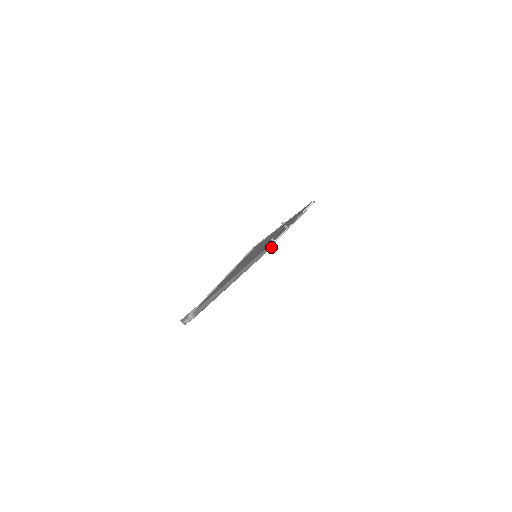
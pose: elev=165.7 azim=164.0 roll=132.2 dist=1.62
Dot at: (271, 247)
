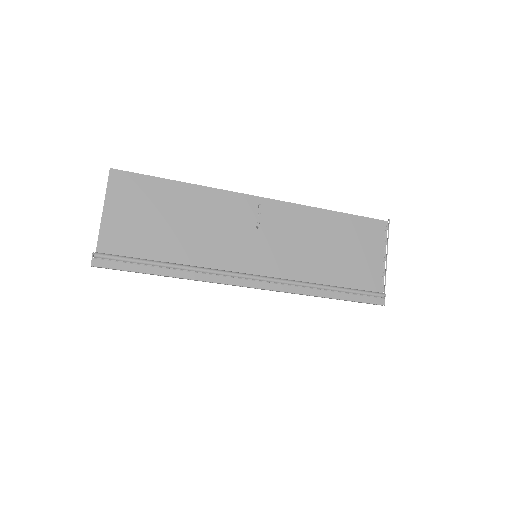
Dot at: (361, 291)
